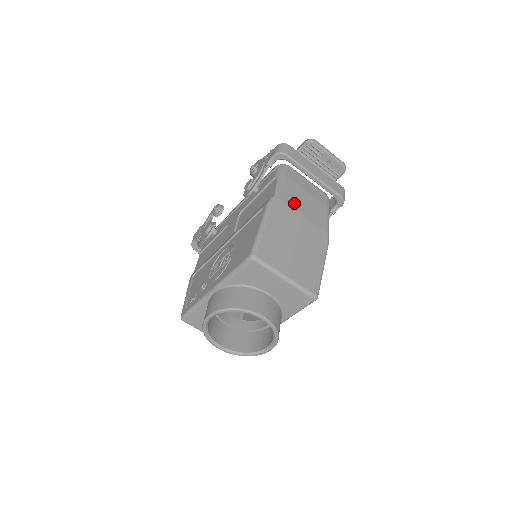
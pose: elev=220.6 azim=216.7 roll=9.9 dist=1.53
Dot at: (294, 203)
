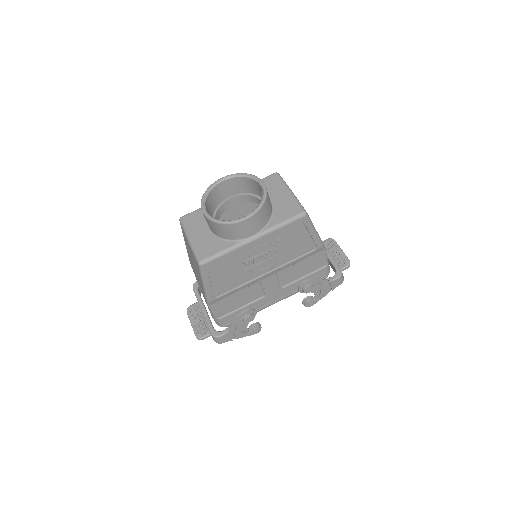
Dot at: occluded
